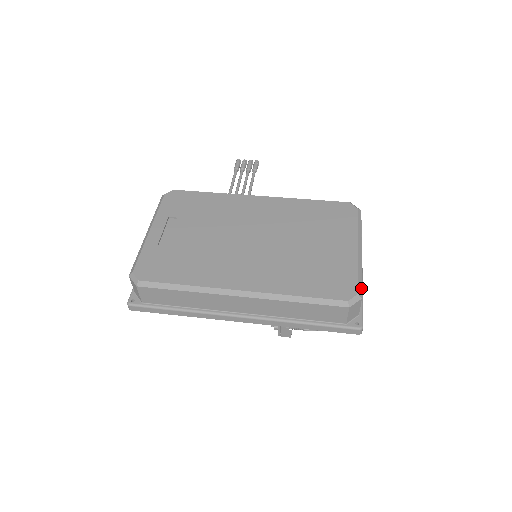
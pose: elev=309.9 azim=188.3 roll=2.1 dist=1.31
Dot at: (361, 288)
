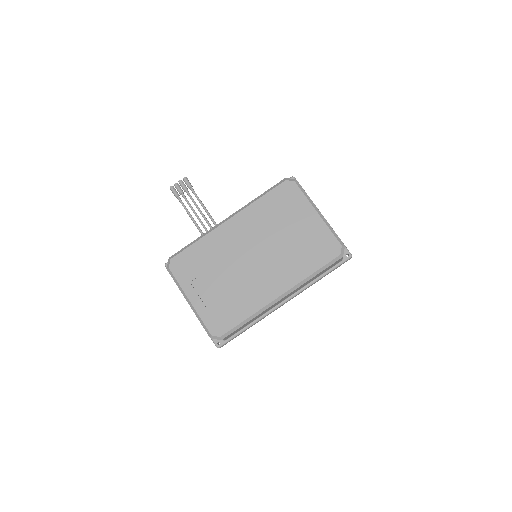
Dot at: (340, 239)
